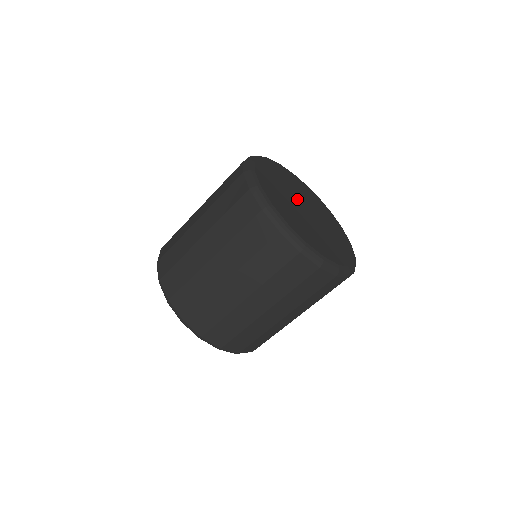
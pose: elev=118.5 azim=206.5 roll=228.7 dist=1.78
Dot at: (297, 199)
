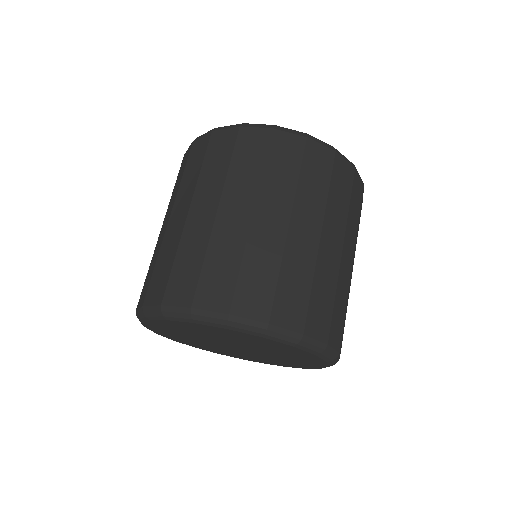
Dot at: occluded
